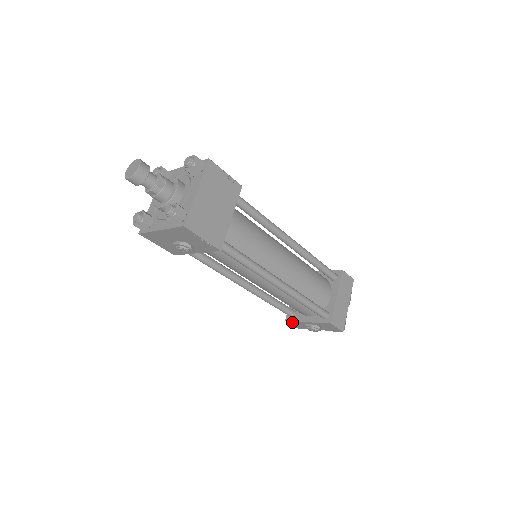
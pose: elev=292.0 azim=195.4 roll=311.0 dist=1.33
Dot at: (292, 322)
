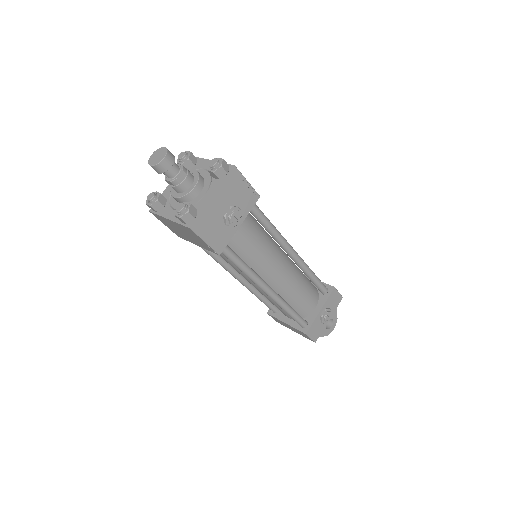
Dot at: (310, 329)
